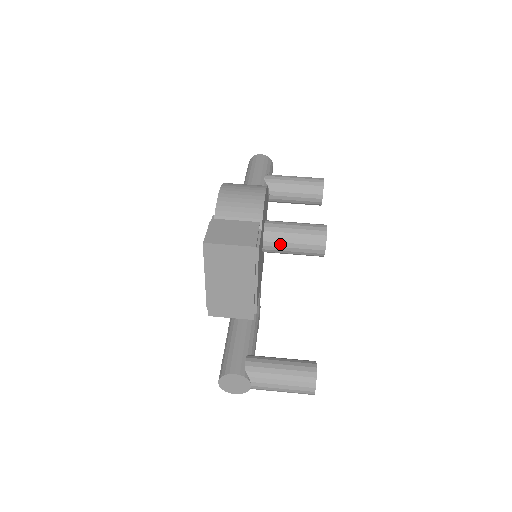
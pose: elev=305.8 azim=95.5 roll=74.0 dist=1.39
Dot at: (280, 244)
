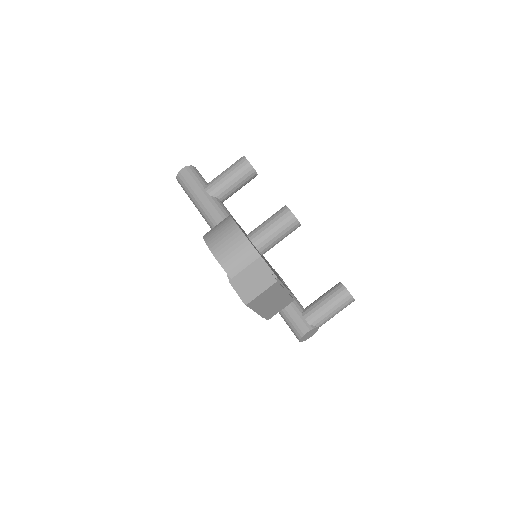
Dot at: (271, 245)
